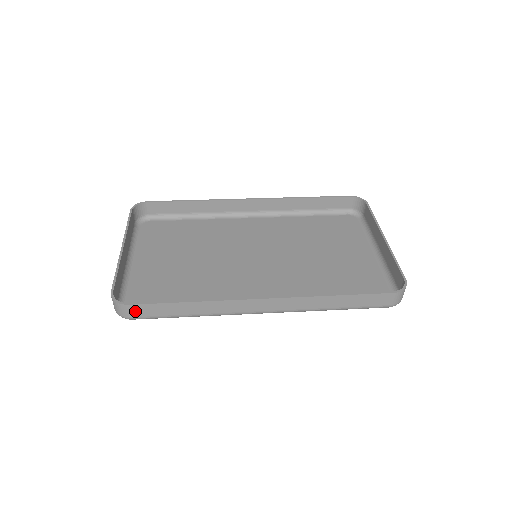
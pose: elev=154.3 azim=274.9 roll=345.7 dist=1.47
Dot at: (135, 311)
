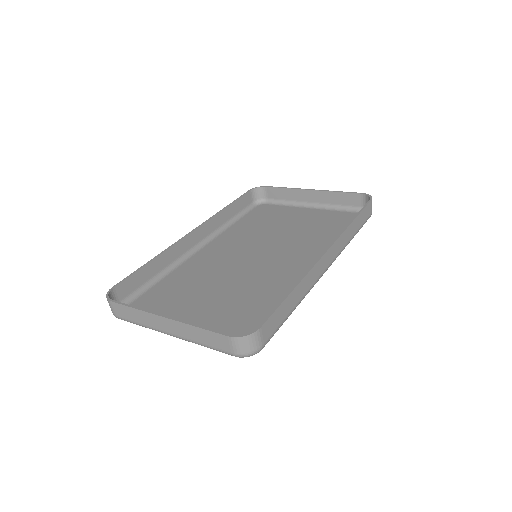
Dot at: (265, 333)
